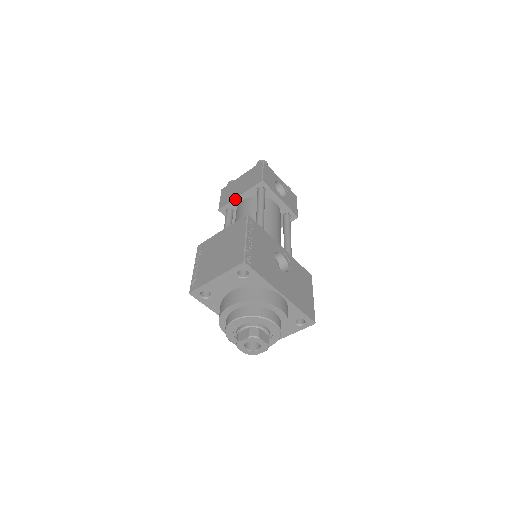
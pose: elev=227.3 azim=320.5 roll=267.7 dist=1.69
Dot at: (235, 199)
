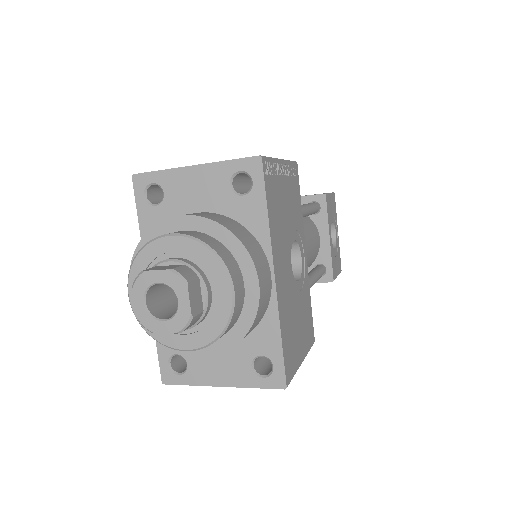
Dot at: occluded
